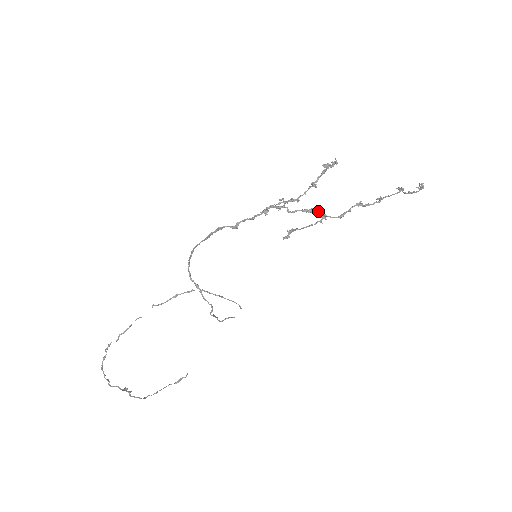
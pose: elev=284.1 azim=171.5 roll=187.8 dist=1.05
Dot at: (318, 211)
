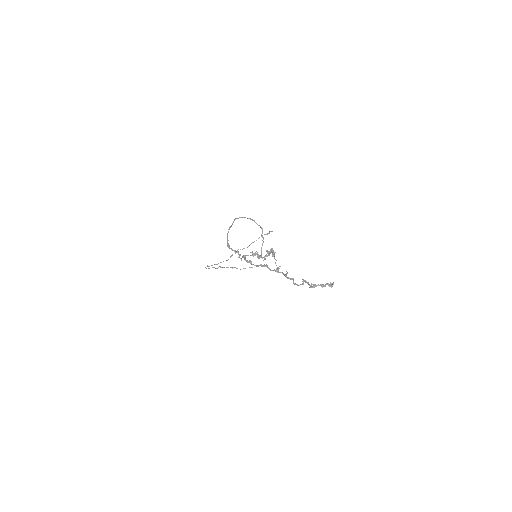
Dot at: (270, 270)
